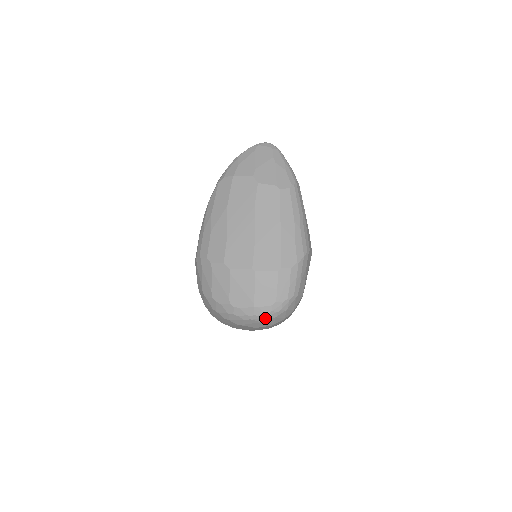
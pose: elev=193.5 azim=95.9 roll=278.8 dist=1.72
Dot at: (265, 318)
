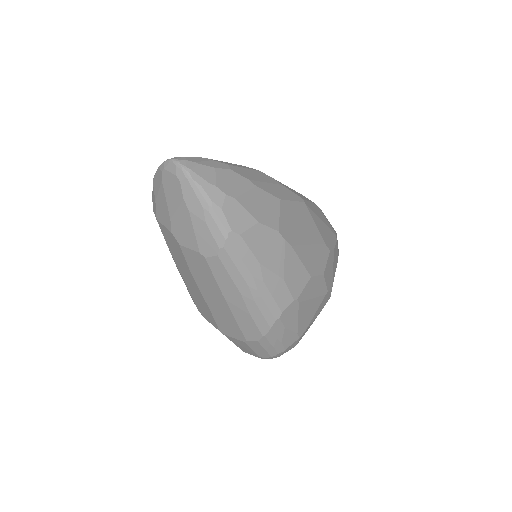
Dot at: occluded
